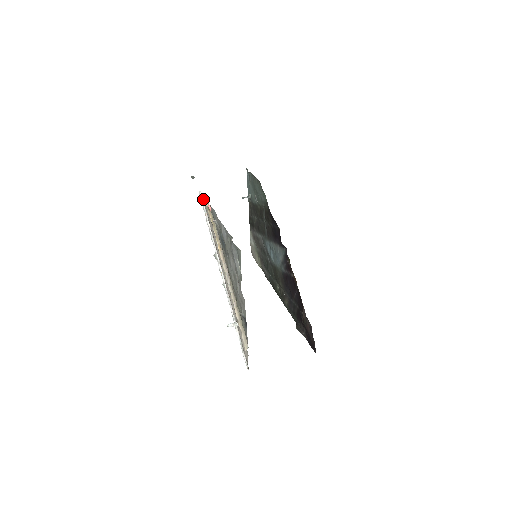
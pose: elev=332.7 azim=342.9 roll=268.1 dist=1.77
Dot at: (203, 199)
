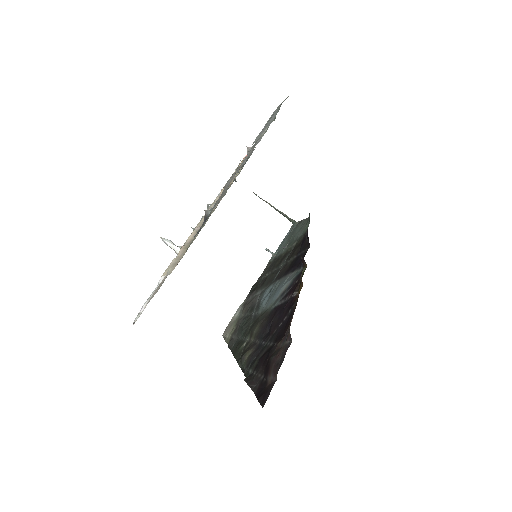
Dot at: occluded
